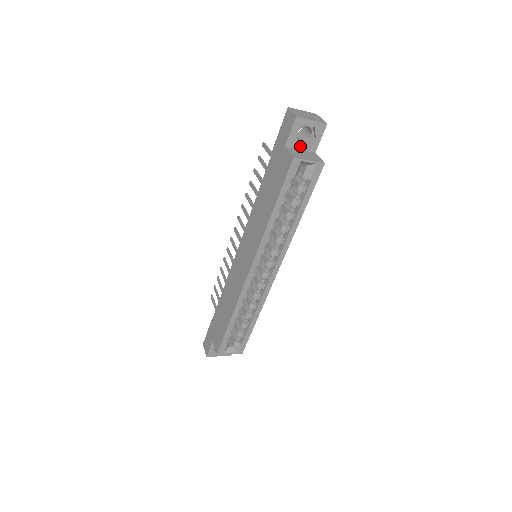
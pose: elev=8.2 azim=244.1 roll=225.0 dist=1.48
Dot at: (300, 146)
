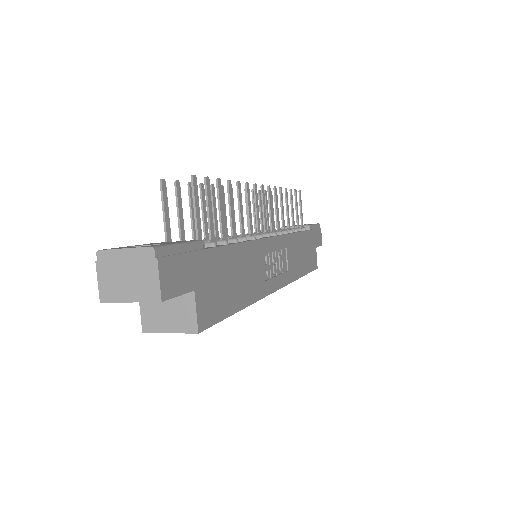
Dot at: occluded
